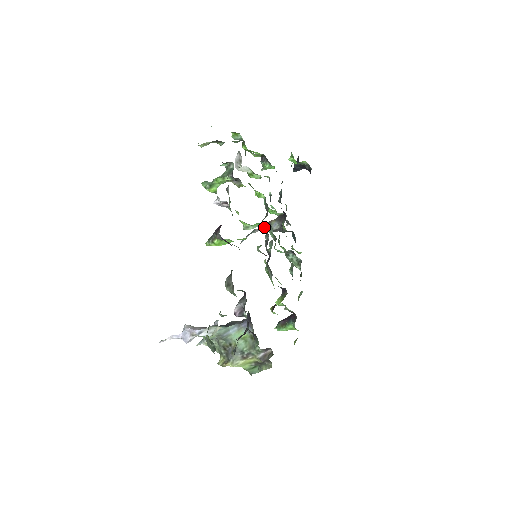
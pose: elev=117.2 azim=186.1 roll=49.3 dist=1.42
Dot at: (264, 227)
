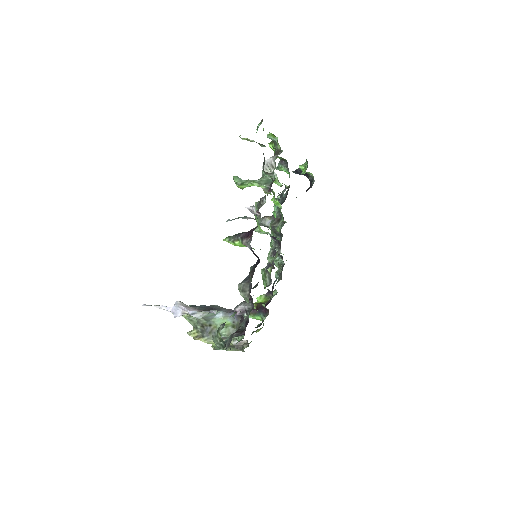
Dot at: (279, 241)
